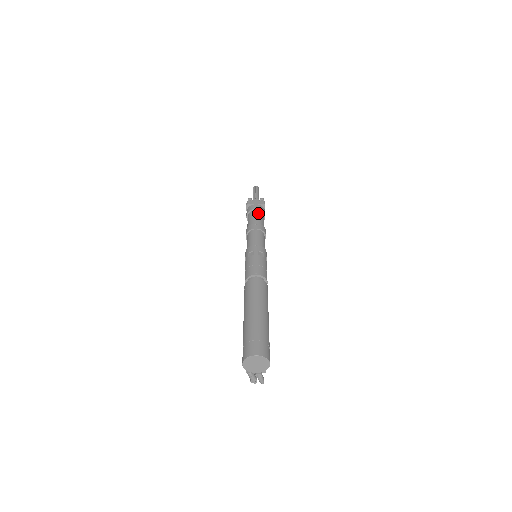
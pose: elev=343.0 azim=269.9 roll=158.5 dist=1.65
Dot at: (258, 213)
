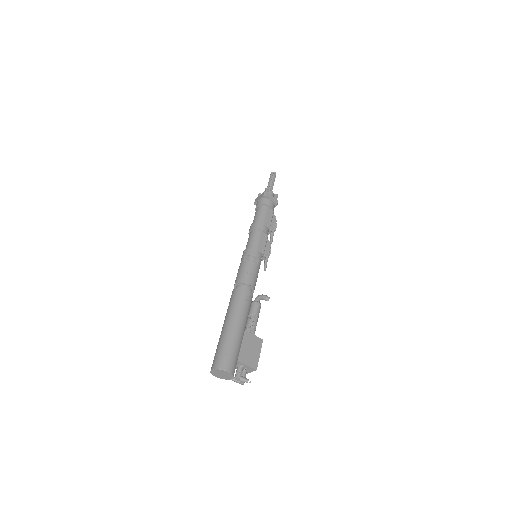
Dot at: (258, 209)
